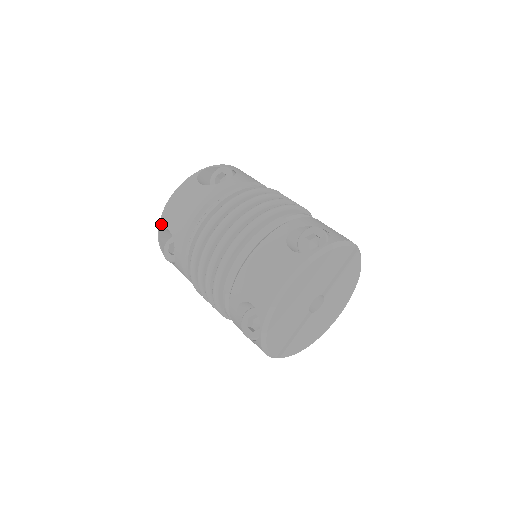
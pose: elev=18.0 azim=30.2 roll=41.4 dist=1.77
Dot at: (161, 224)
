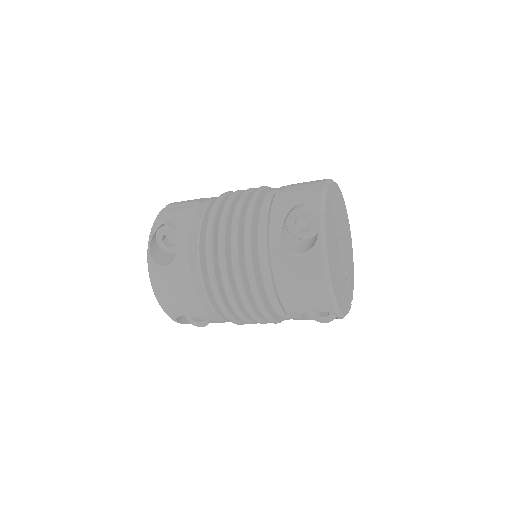
Dot at: (172, 317)
